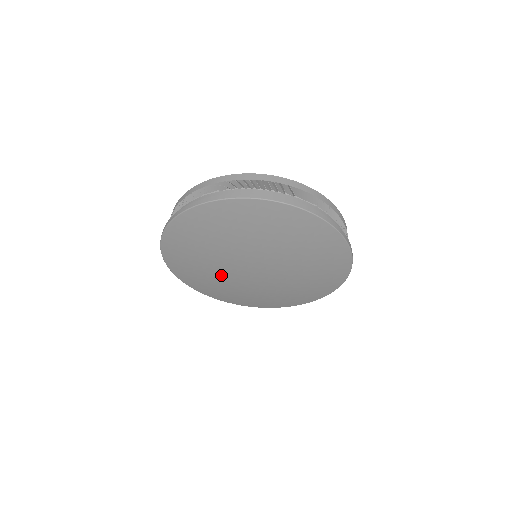
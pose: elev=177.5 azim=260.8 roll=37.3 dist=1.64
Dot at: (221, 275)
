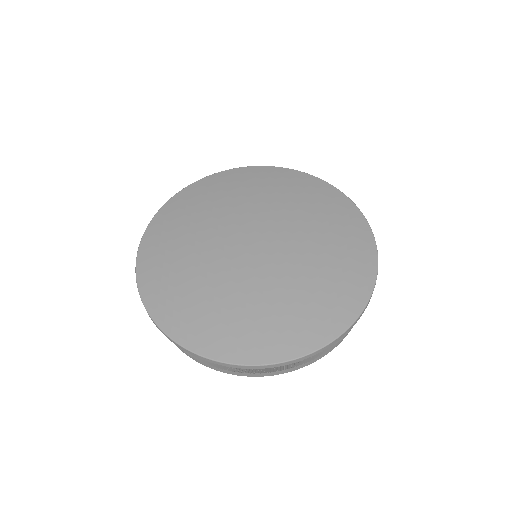
Dot at: (207, 259)
